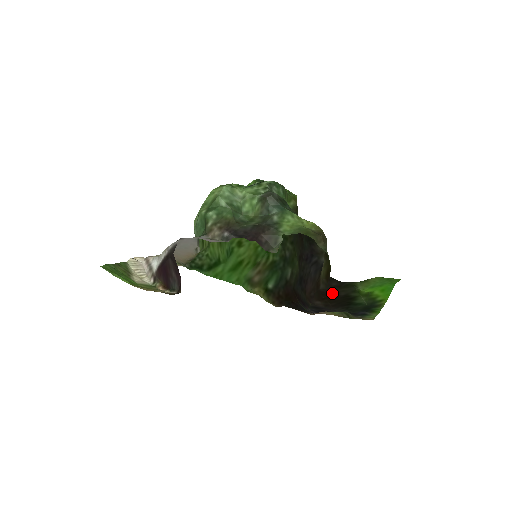
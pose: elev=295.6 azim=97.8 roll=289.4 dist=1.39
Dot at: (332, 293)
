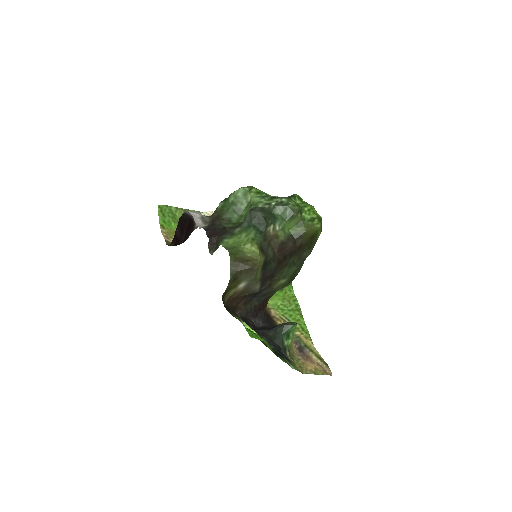
Dot at: occluded
